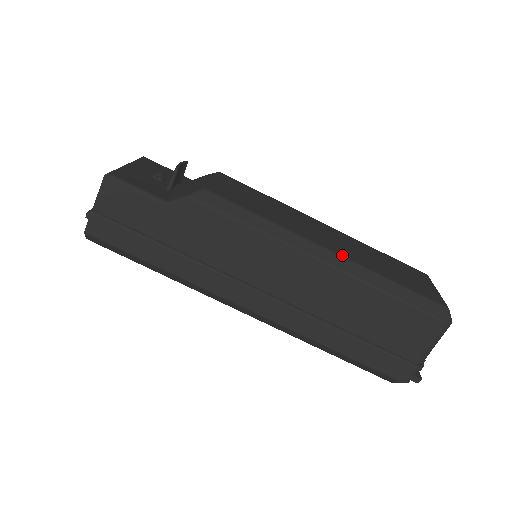
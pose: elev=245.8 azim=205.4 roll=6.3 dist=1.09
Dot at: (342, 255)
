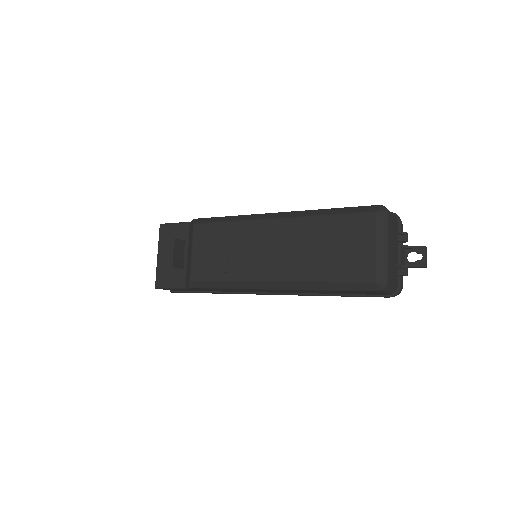
Dot at: (282, 280)
